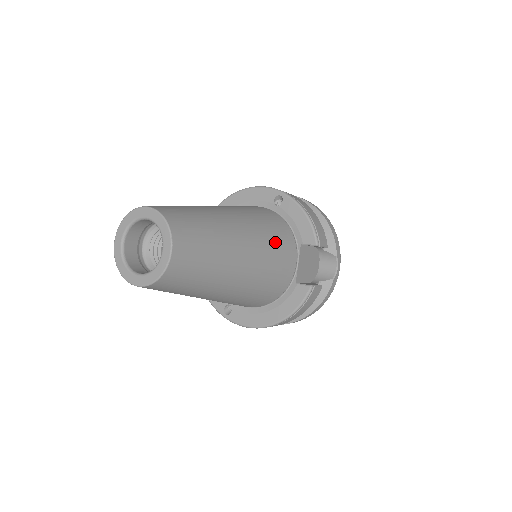
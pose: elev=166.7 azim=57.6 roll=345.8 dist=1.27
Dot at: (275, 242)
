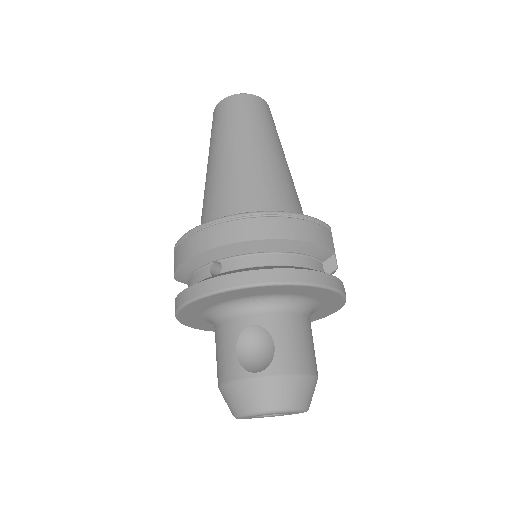
Dot at: occluded
